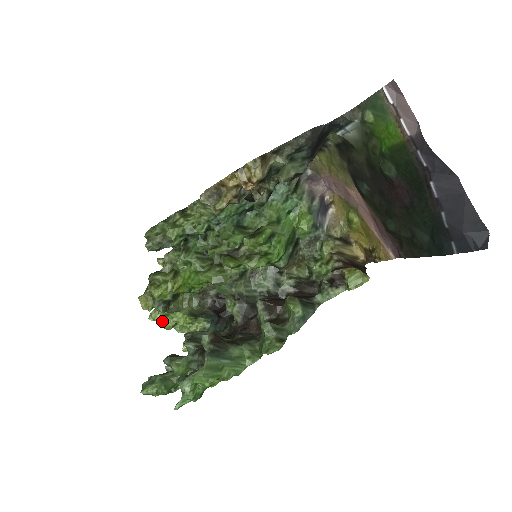
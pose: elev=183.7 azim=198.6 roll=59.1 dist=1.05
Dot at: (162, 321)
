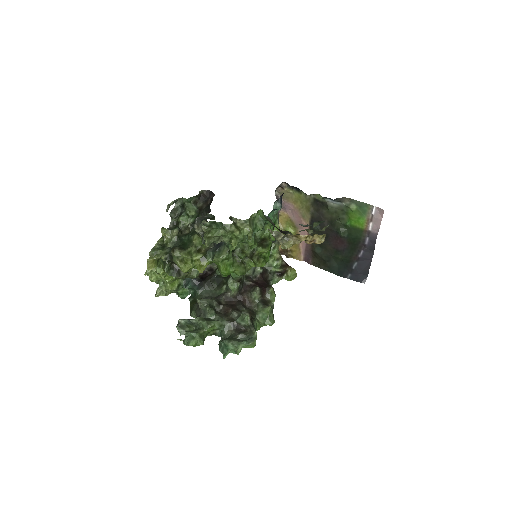
Dot at: (153, 277)
